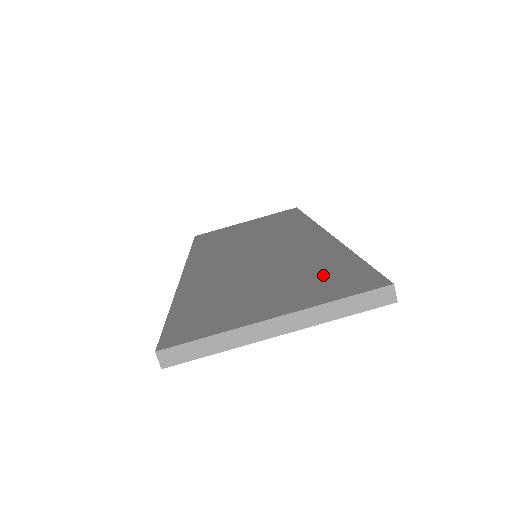
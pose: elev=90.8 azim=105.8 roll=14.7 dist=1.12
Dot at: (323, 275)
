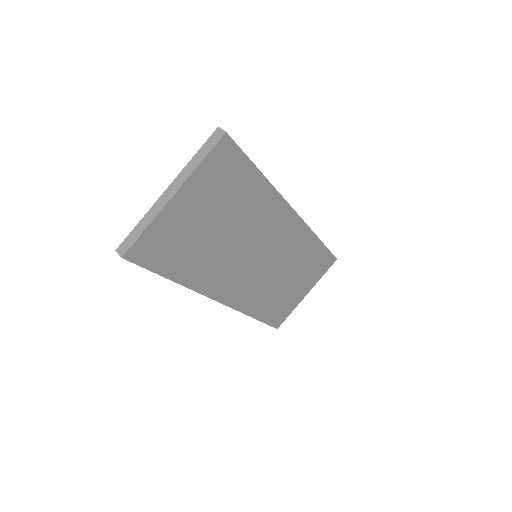
Dot at: occluded
